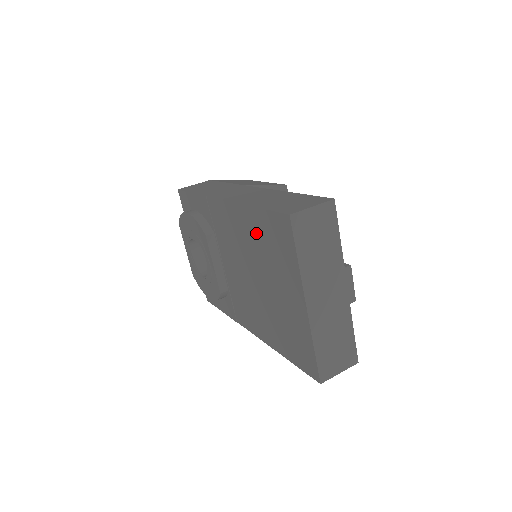
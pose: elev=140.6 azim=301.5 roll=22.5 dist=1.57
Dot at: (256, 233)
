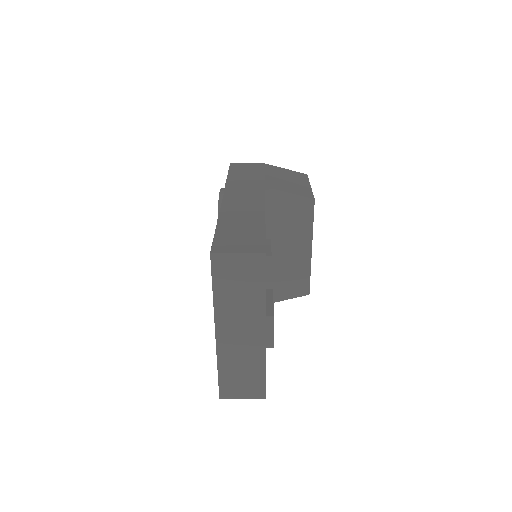
Dot at: occluded
